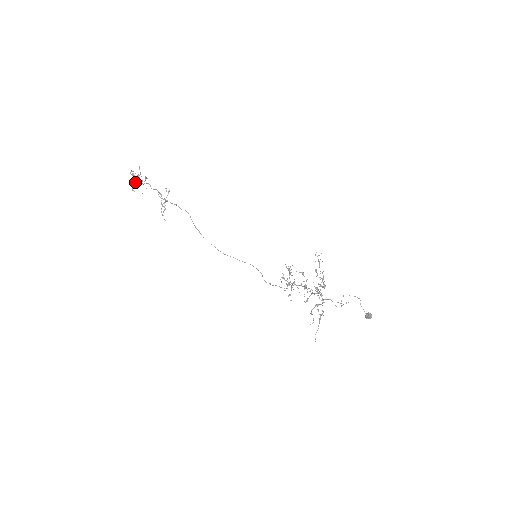
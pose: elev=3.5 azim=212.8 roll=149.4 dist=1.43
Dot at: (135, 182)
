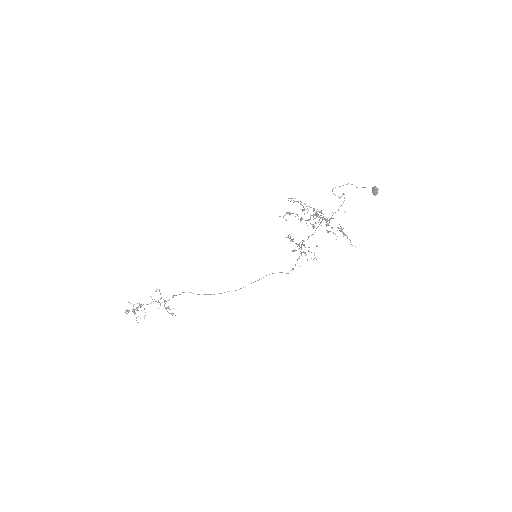
Dot at: occluded
